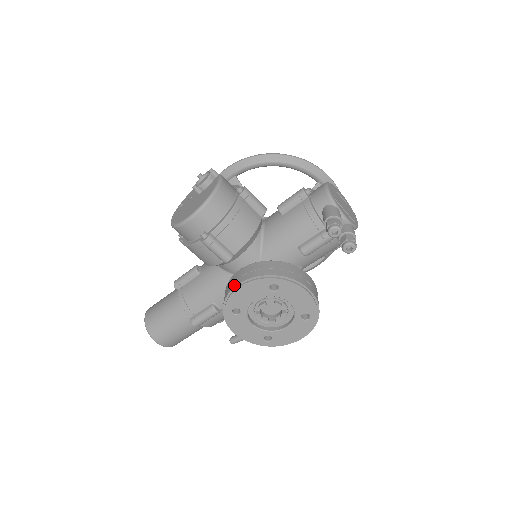
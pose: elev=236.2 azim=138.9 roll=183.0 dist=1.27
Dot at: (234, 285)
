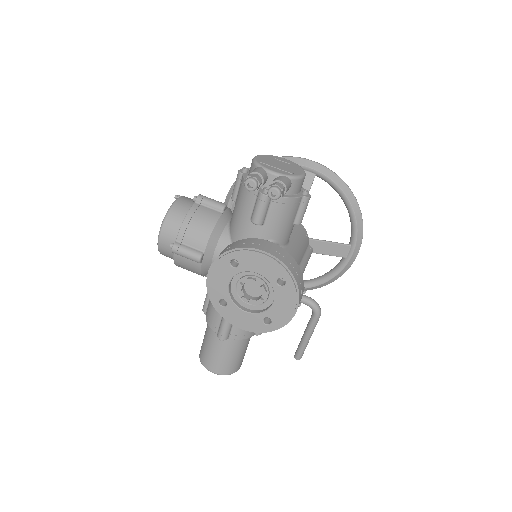
Dot at: (207, 277)
